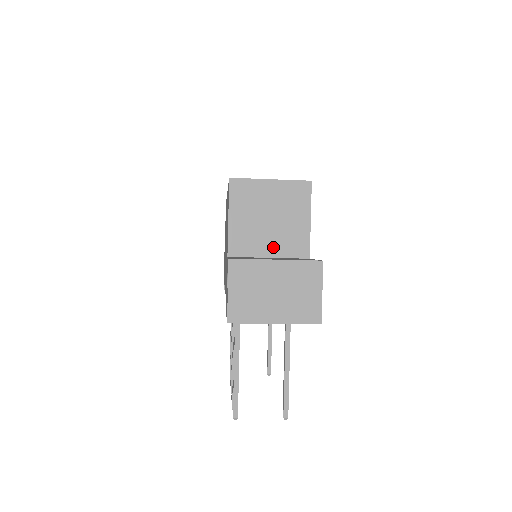
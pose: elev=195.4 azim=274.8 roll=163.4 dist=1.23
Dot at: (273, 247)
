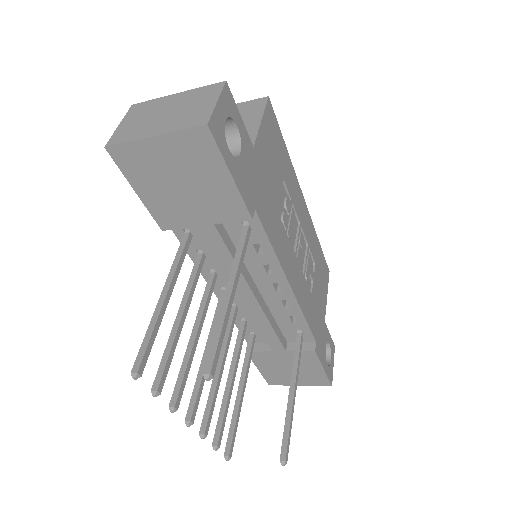
Dot at: occluded
